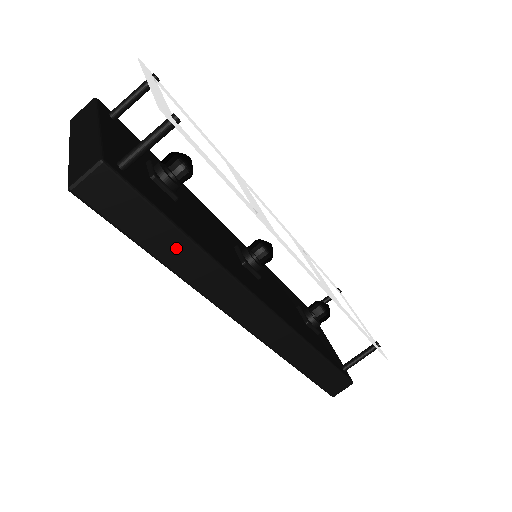
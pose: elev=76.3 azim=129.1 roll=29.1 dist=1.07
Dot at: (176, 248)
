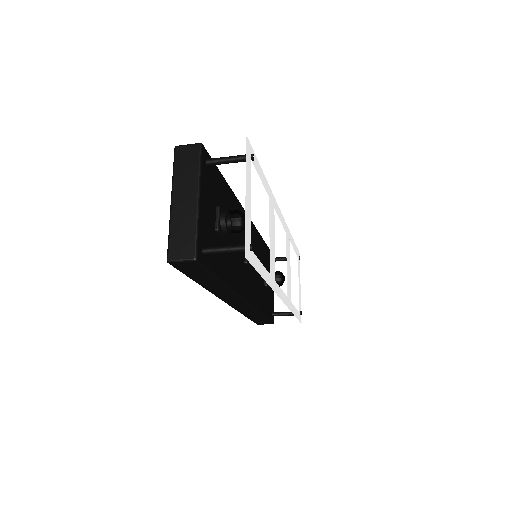
Dot at: (212, 283)
